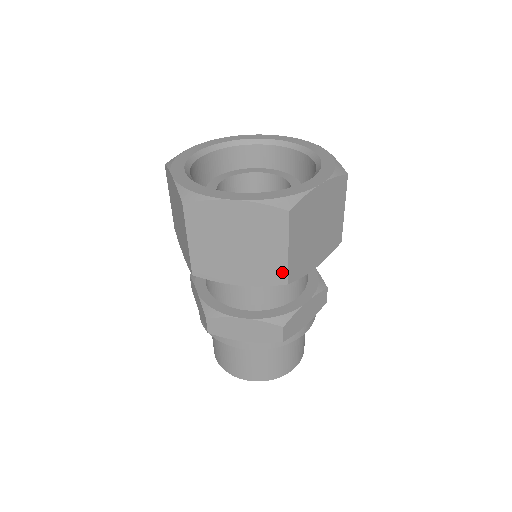
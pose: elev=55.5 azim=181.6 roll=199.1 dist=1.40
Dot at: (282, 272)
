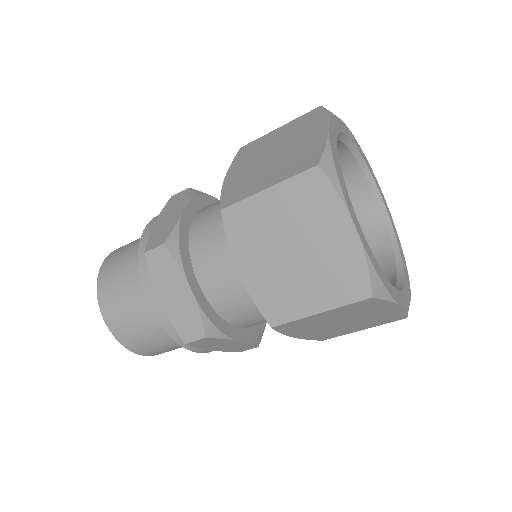
Dot at: (285, 316)
